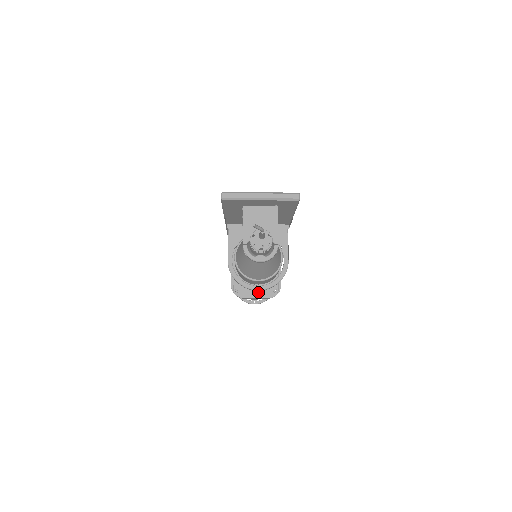
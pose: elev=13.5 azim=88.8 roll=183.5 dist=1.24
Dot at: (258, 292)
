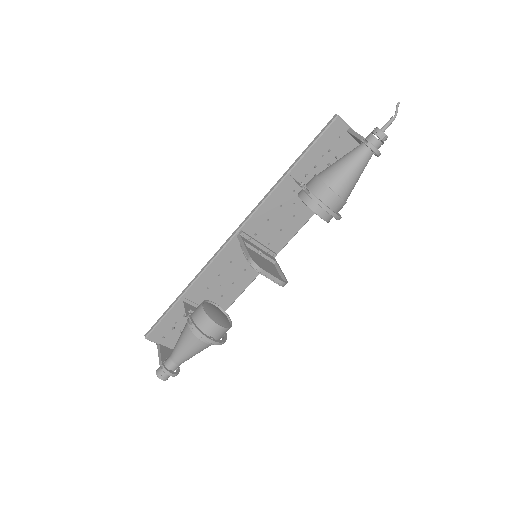
Dot at: (272, 273)
